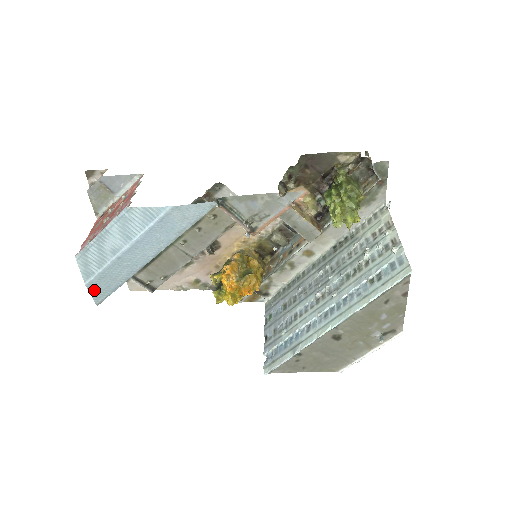
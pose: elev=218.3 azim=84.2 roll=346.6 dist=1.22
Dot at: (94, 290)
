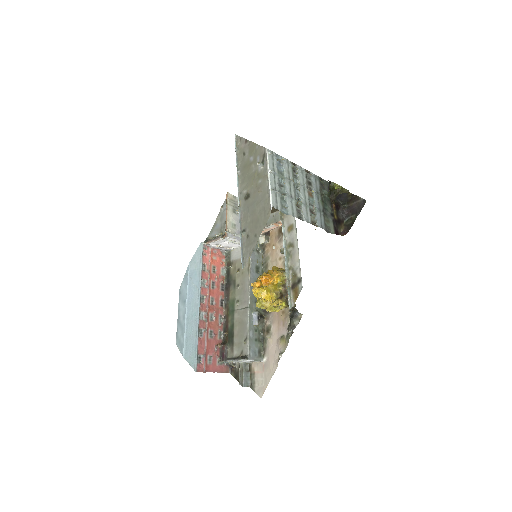
Dot at: (189, 358)
